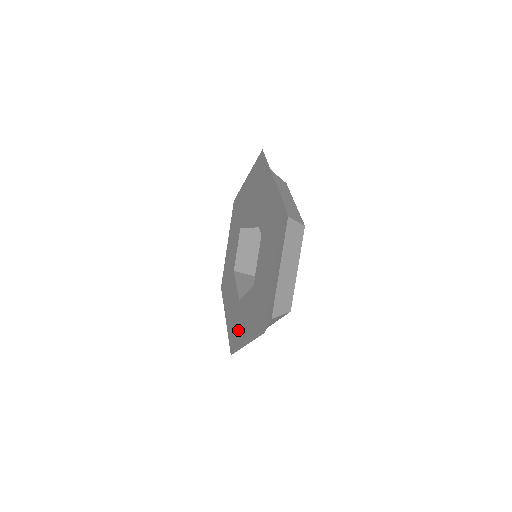
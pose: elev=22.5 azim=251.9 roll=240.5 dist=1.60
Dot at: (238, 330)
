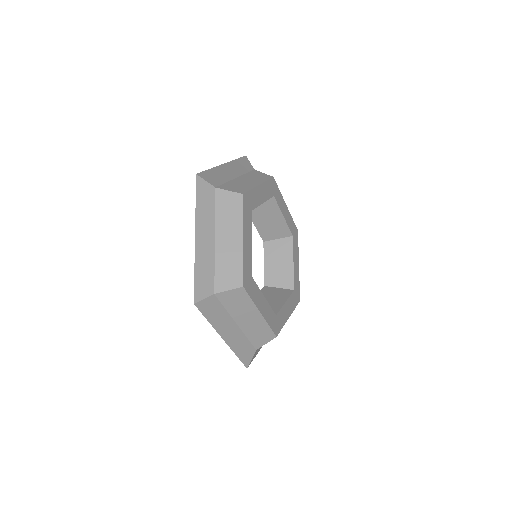
Dot at: occluded
